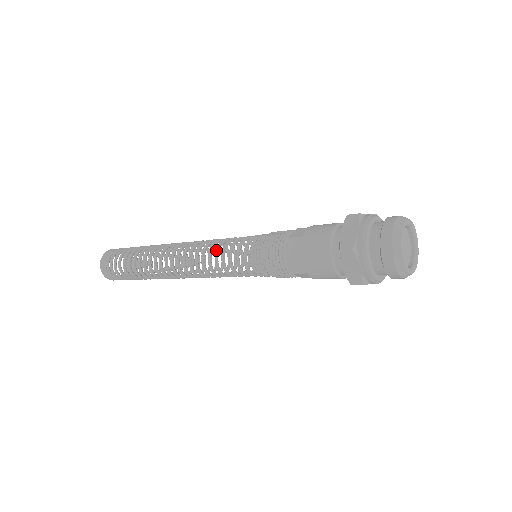
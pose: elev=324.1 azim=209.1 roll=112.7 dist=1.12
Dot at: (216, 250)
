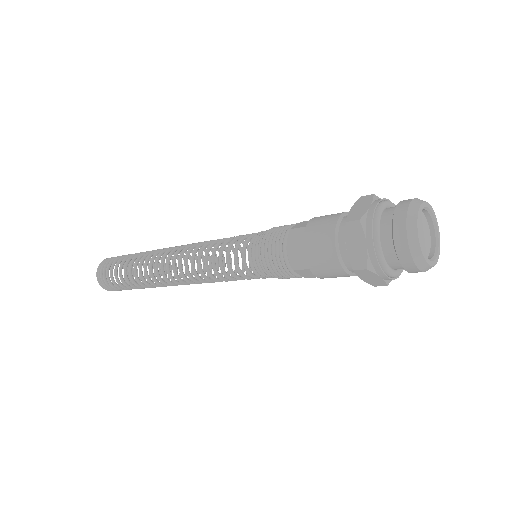
Dot at: (212, 266)
